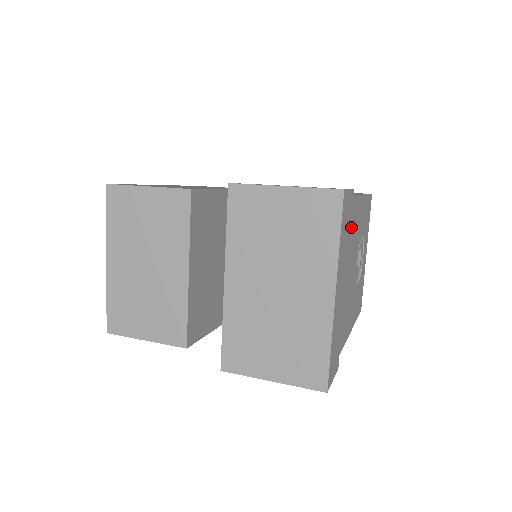
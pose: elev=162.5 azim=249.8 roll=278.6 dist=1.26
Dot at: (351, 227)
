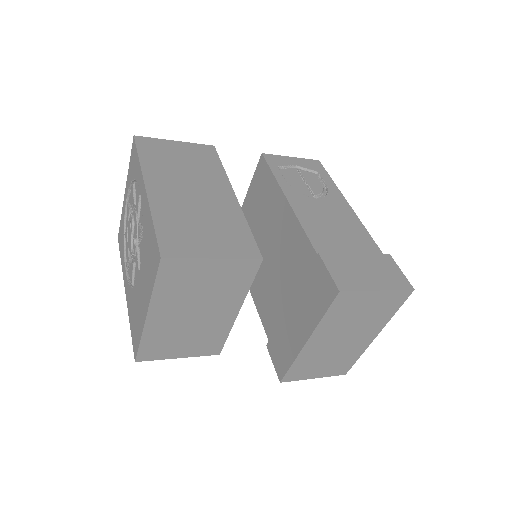
Dot at: occluded
